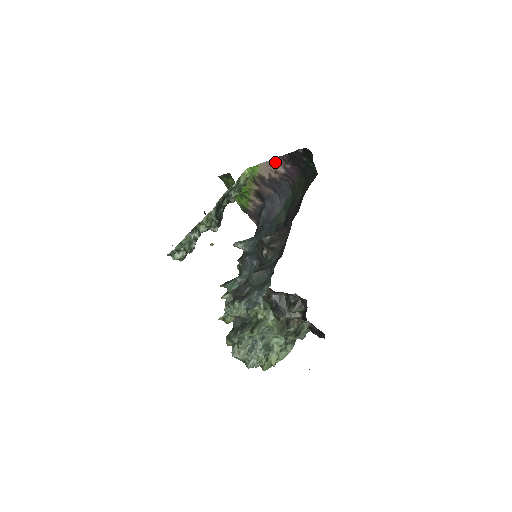
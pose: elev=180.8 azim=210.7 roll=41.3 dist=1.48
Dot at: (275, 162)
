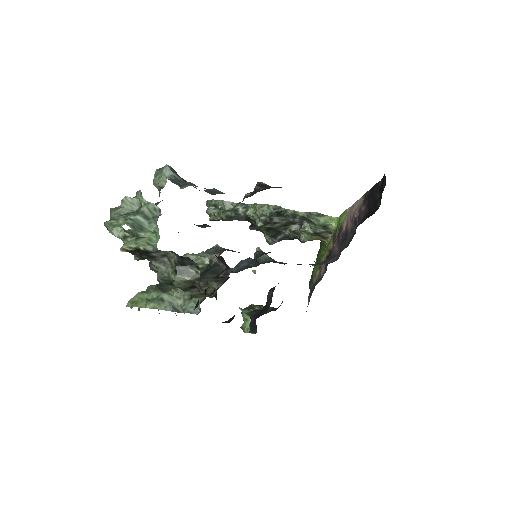
Dot at: (358, 204)
